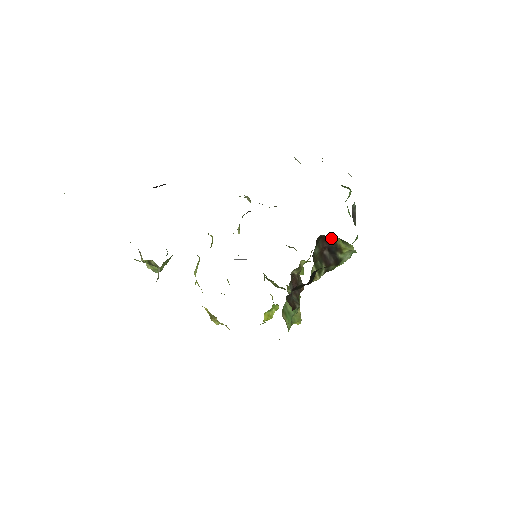
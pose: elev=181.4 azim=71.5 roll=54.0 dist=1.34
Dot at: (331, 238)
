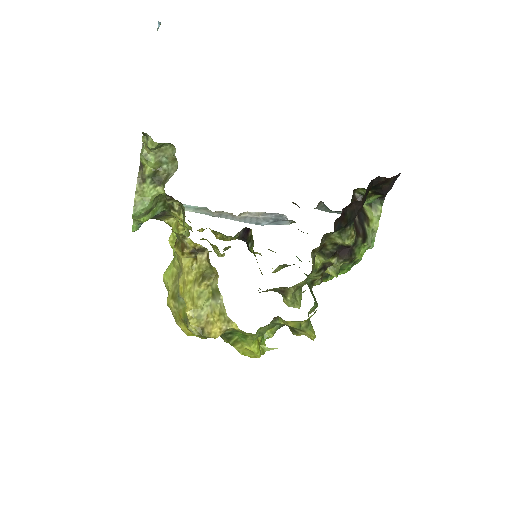
Dot at: occluded
